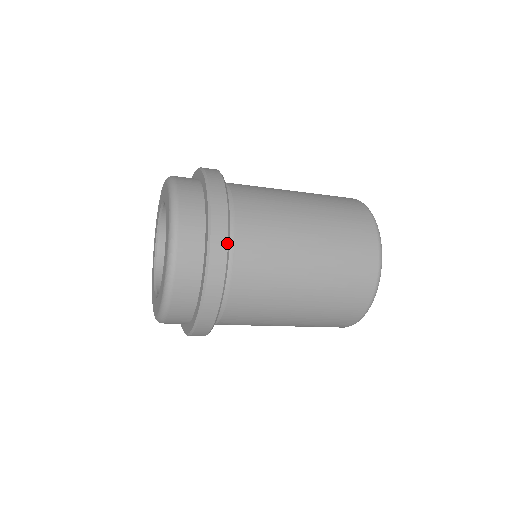
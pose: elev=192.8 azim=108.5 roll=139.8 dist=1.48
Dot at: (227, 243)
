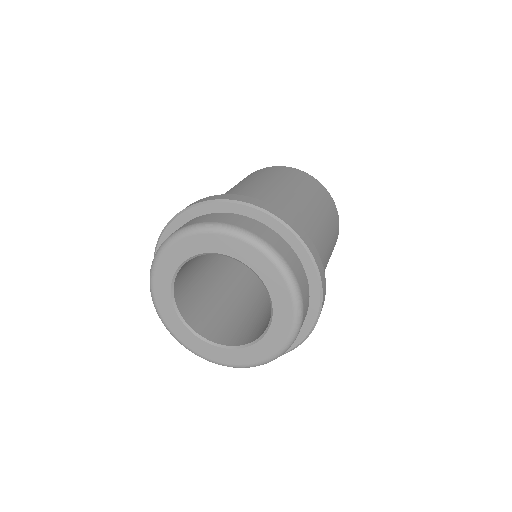
Dot at: (319, 256)
